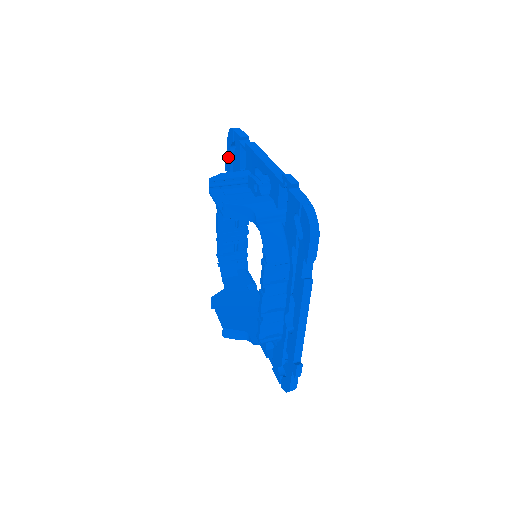
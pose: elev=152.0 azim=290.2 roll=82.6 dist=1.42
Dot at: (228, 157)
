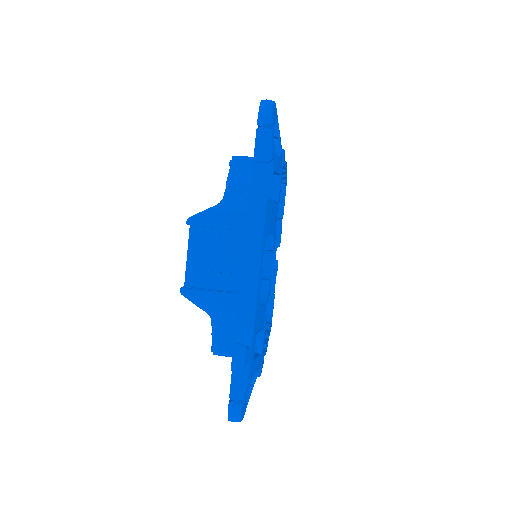
Dot at: occluded
